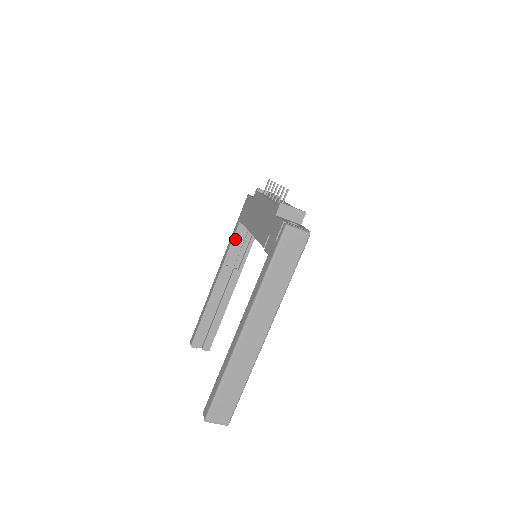
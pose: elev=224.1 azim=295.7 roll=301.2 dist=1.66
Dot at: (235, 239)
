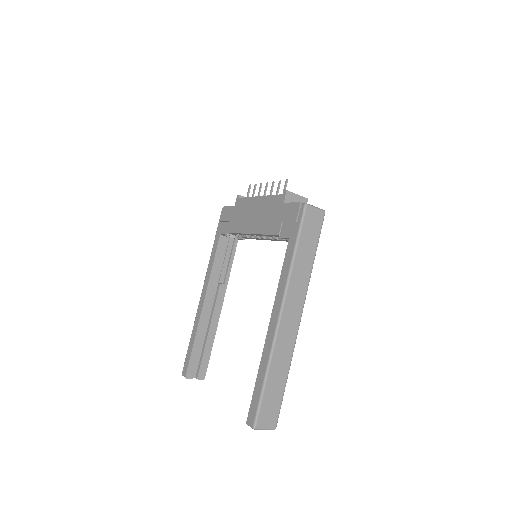
Dot at: (218, 252)
